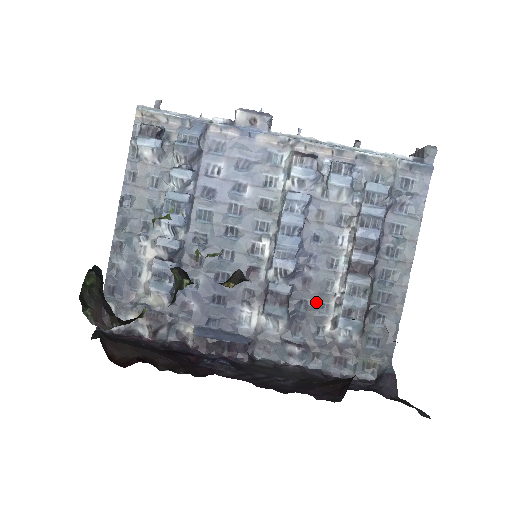
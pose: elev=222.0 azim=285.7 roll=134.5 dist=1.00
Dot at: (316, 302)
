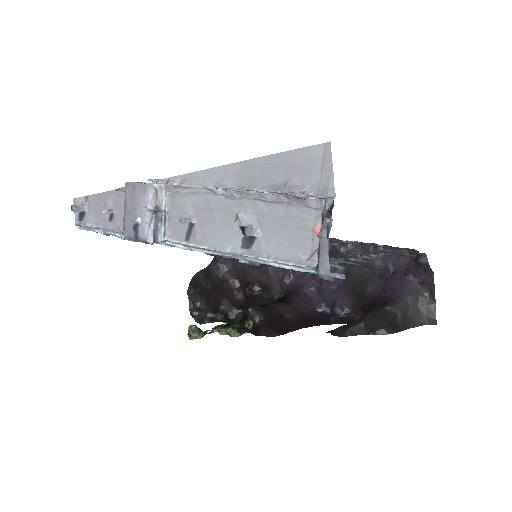
Dot at: occluded
